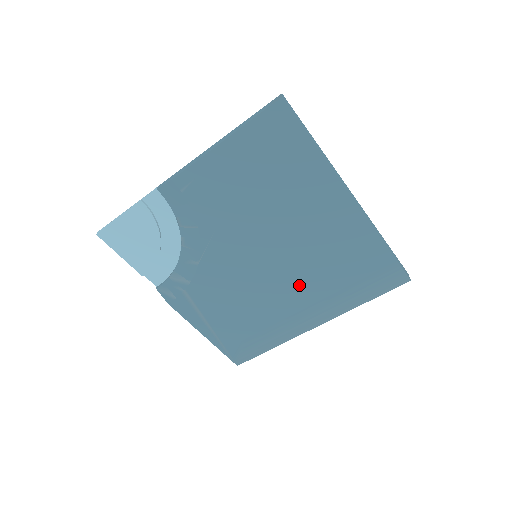
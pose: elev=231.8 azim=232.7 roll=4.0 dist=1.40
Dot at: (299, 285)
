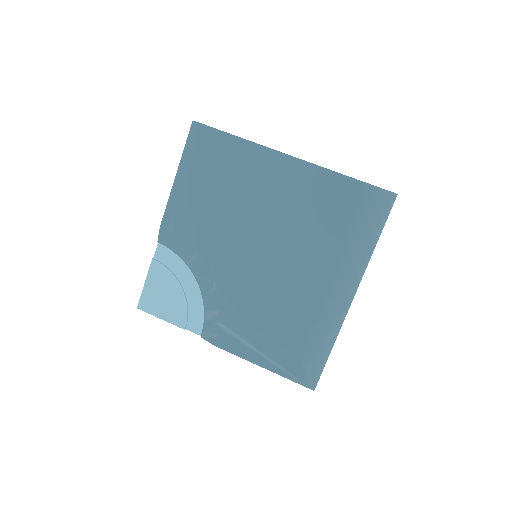
Dot at: (305, 261)
